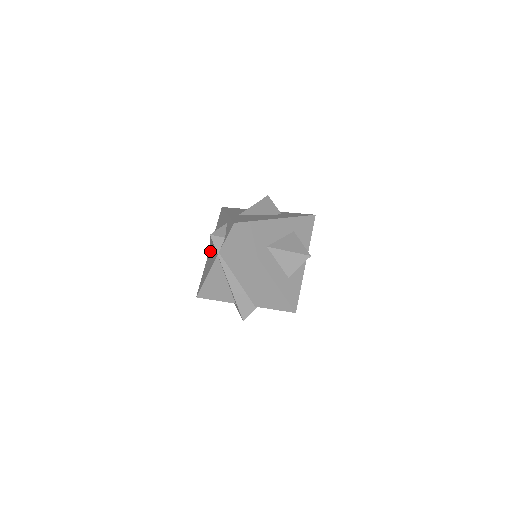
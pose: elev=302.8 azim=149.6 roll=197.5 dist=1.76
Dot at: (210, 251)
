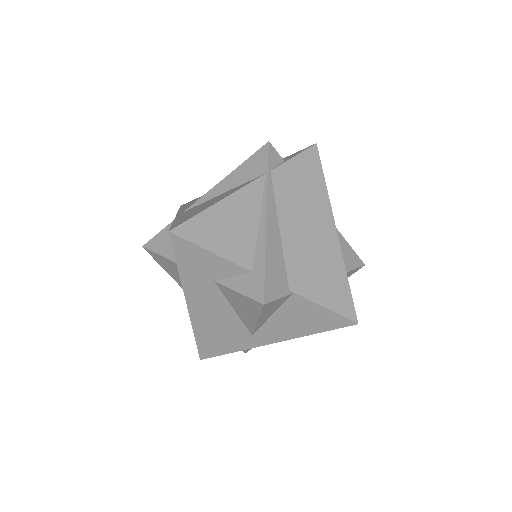
Dot at: (188, 209)
